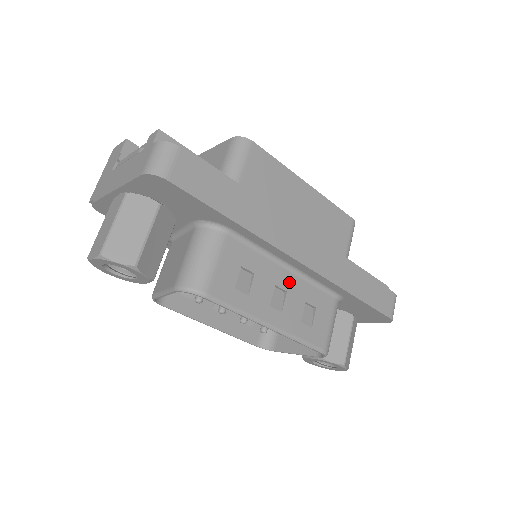
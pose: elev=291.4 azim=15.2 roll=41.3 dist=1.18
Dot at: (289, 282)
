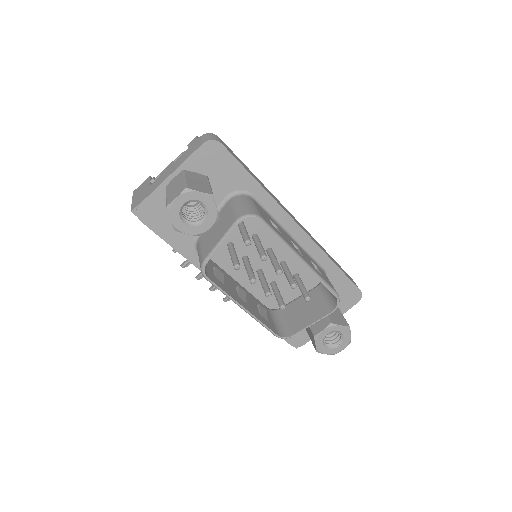
Dot at: (296, 244)
